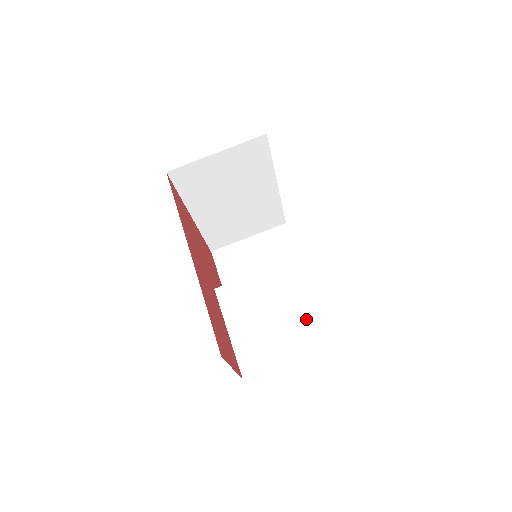
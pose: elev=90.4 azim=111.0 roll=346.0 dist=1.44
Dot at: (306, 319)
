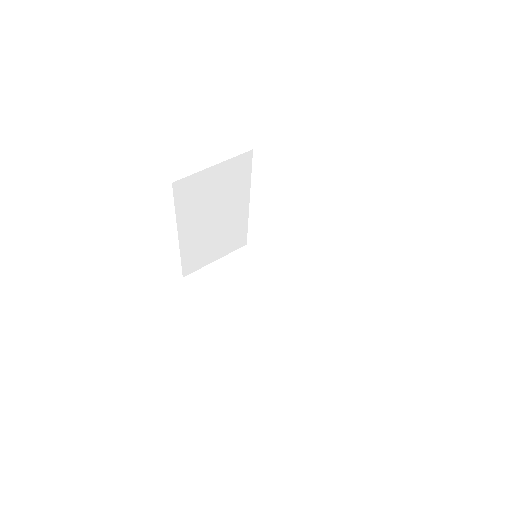
Dot at: (315, 300)
